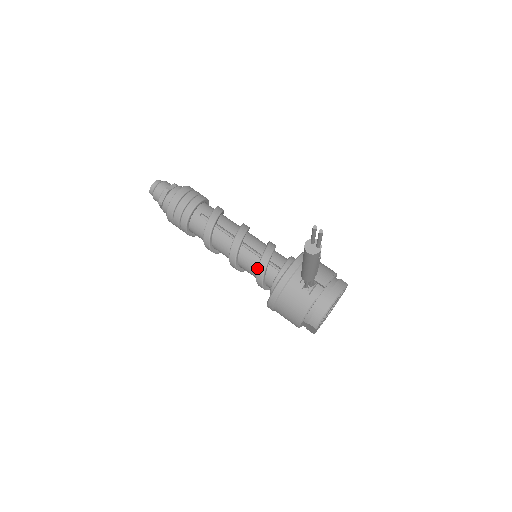
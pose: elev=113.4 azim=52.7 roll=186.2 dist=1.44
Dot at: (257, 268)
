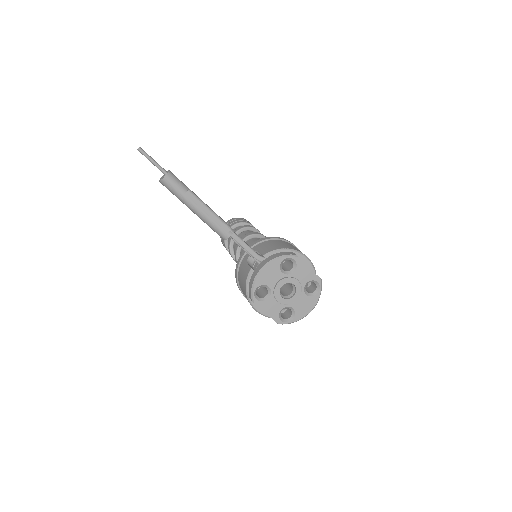
Dot at: occluded
